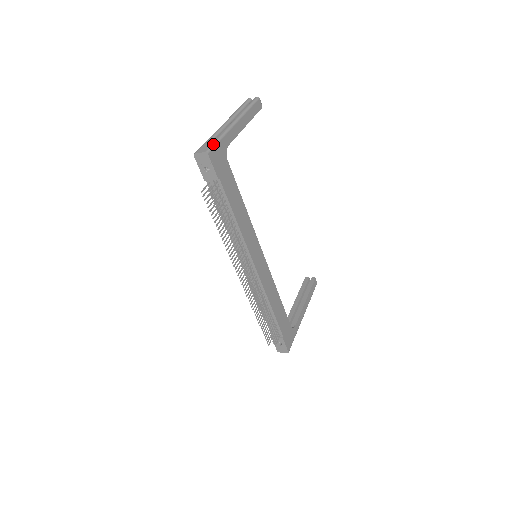
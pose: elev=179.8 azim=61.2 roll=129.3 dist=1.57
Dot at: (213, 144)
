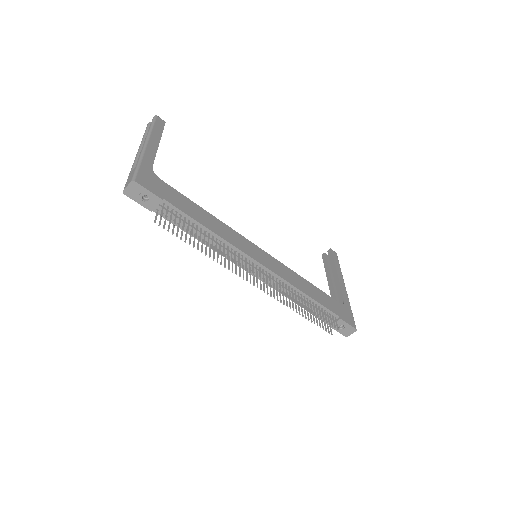
Dot at: (135, 171)
